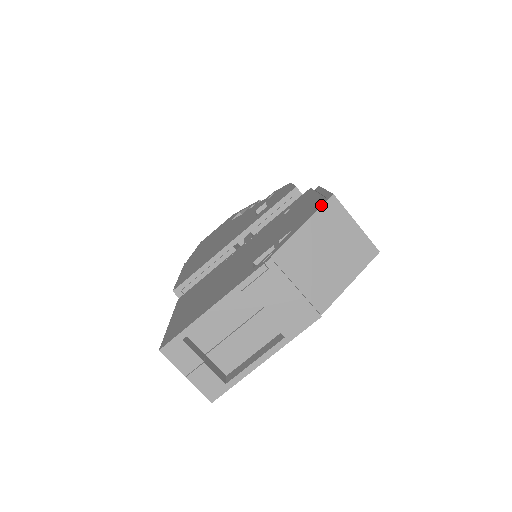
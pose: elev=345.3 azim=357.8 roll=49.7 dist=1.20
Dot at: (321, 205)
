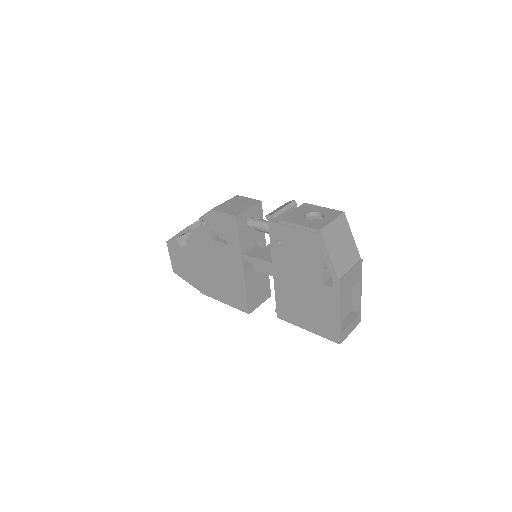
Dot at: (322, 240)
